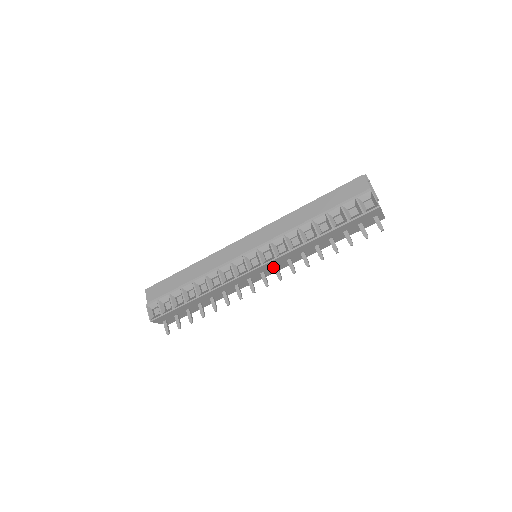
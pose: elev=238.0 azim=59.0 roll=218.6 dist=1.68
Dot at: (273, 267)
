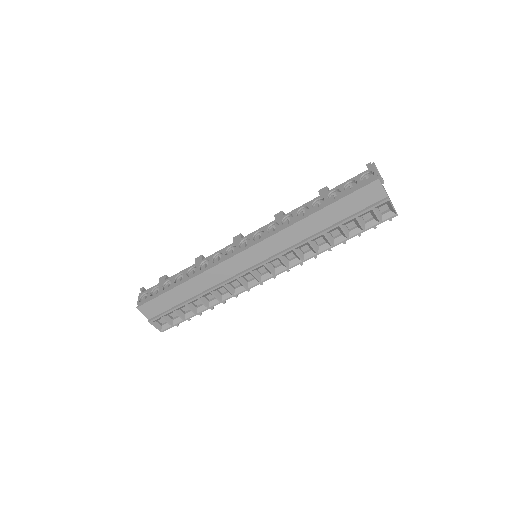
Dot at: occluded
